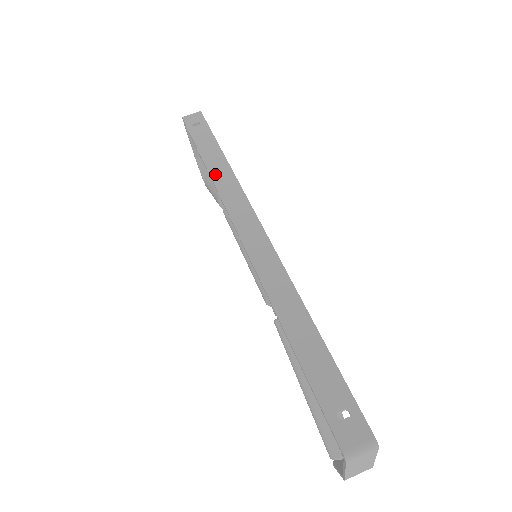
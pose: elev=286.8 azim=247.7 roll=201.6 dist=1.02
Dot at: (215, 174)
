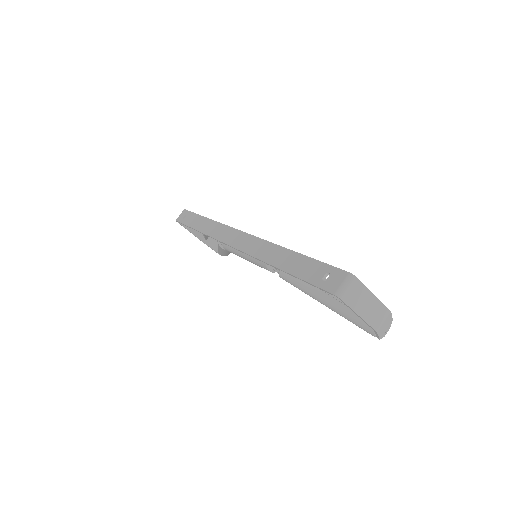
Dot at: (205, 230)
